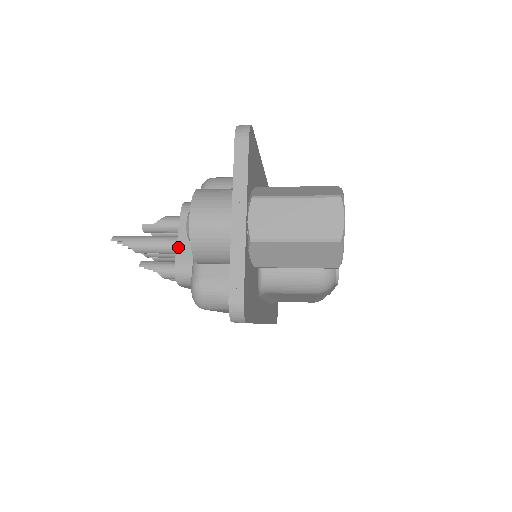
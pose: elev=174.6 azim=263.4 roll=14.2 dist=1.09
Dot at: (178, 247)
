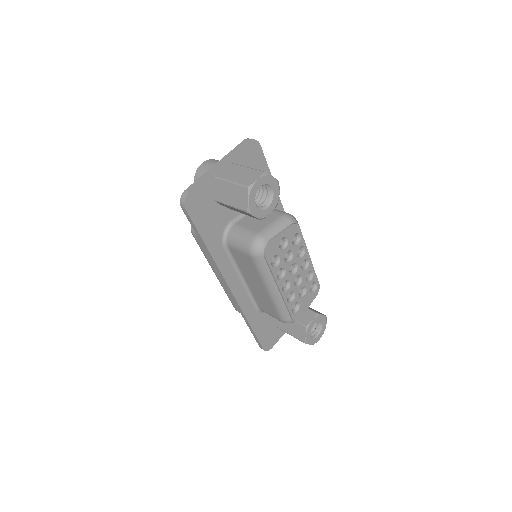
Dot at: occluded
